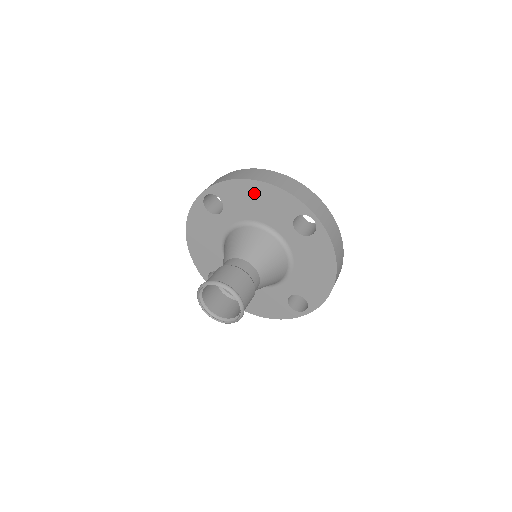
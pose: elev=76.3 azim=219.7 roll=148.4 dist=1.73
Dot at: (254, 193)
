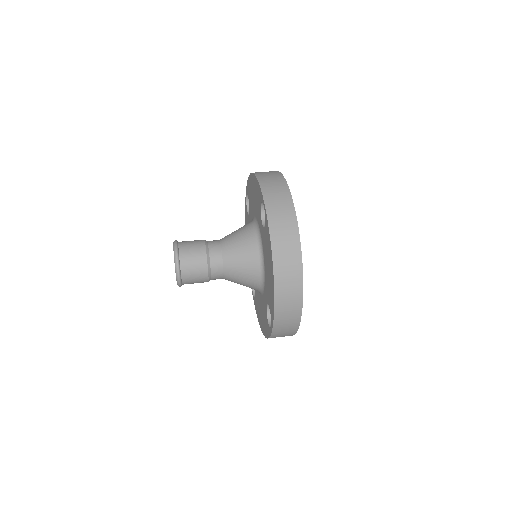
Dot at: (270, 269)
